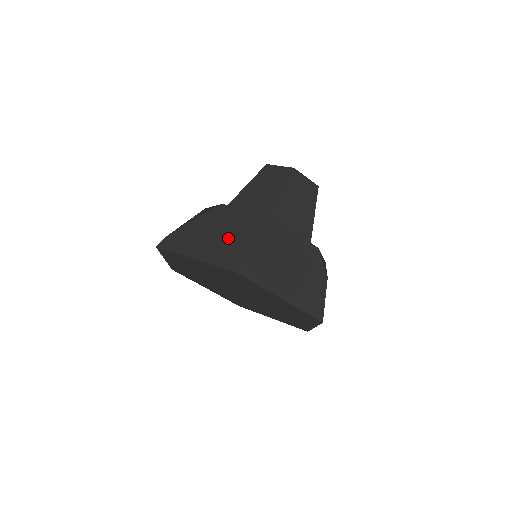
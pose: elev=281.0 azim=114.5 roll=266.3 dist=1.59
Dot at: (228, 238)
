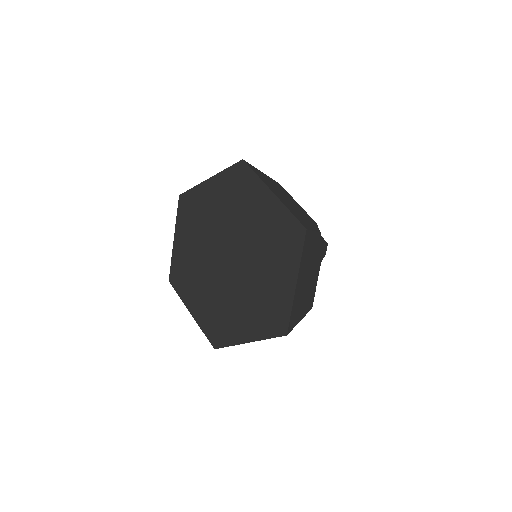
Dot at: occluded
